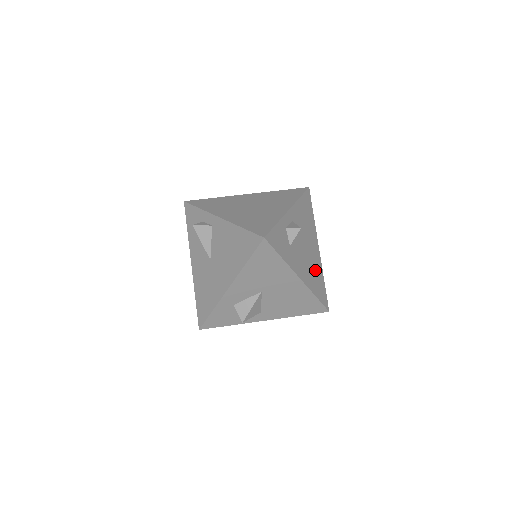
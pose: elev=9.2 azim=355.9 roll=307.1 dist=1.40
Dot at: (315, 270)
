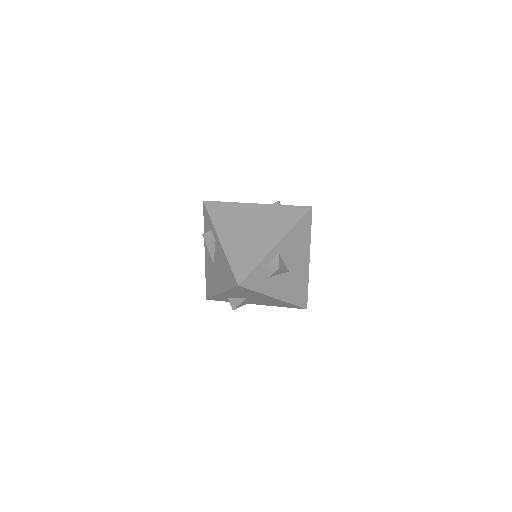
Dot at: (298, 282)
